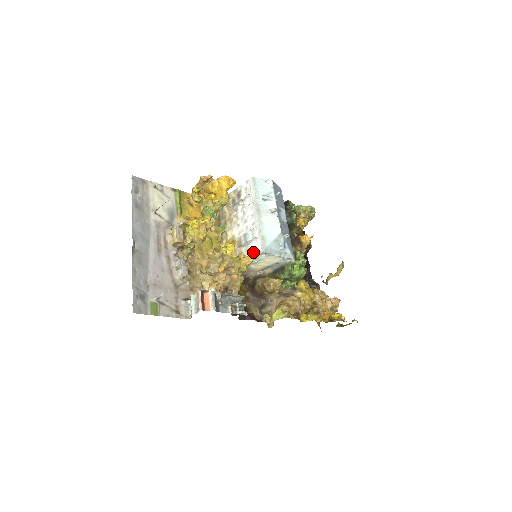
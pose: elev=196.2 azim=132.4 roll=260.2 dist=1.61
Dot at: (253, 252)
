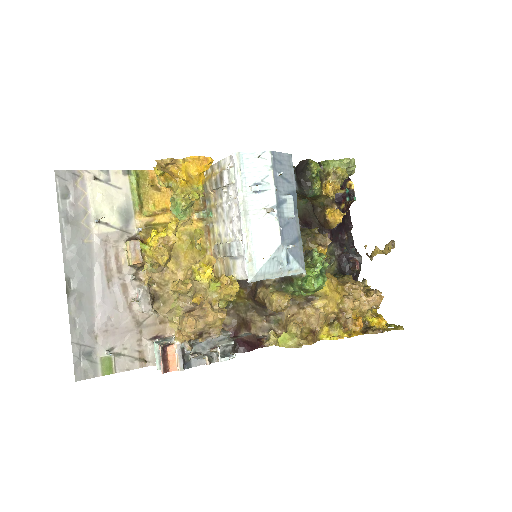
Dot at: (240, 274)
